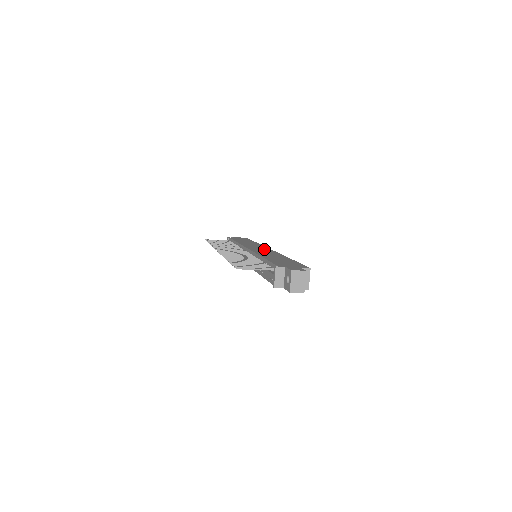
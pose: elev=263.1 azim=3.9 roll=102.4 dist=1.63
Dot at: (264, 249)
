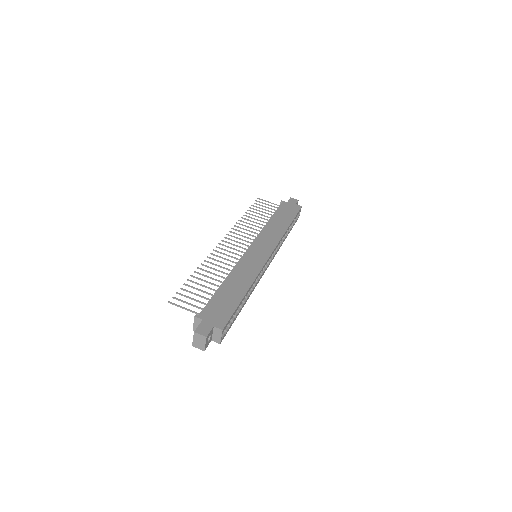
Dot at: (262, 254)
